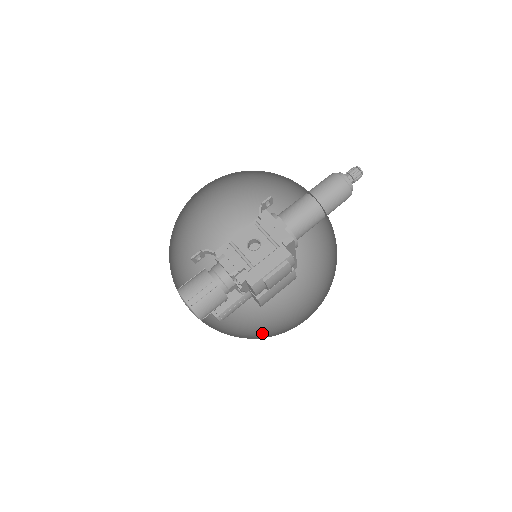
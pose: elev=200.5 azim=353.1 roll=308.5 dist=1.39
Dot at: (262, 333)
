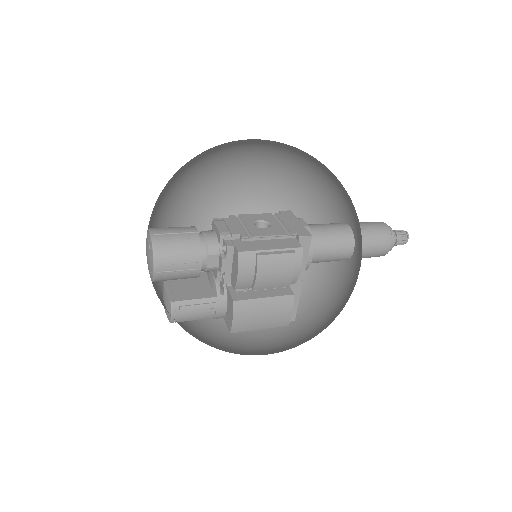
Dot at: occluded
